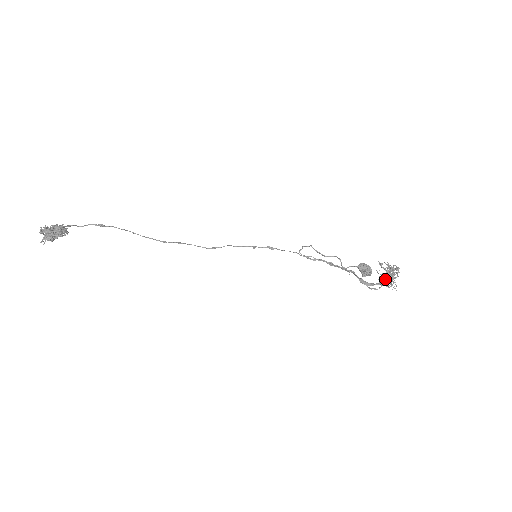
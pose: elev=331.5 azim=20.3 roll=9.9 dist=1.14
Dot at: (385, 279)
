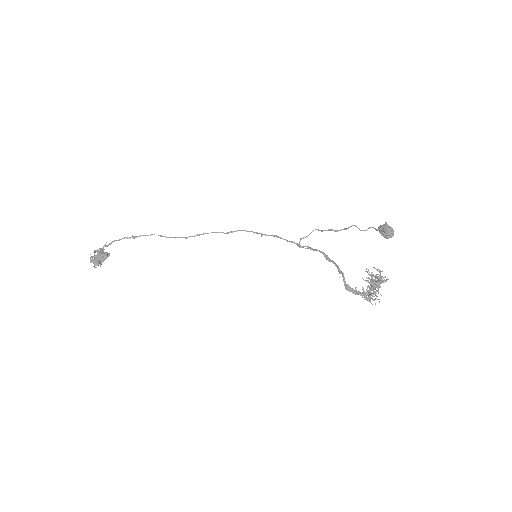
Dot at: (369, 289)
